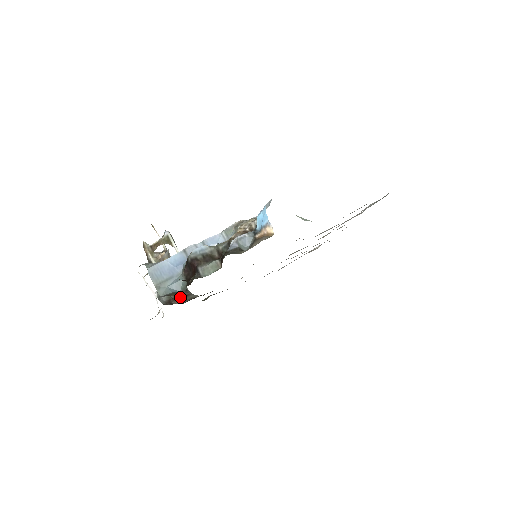
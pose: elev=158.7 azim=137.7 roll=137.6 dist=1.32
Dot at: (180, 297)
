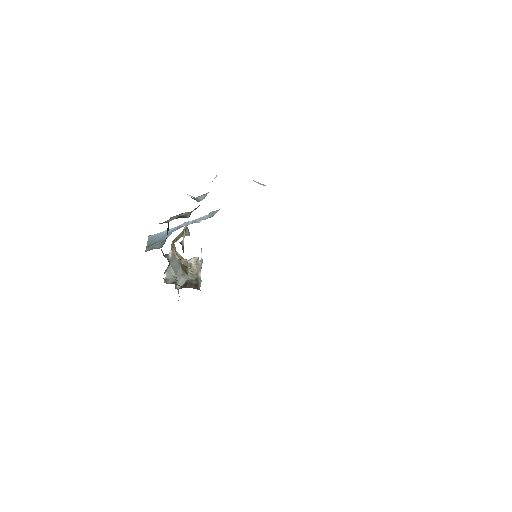
Dot at: (186, 287)
